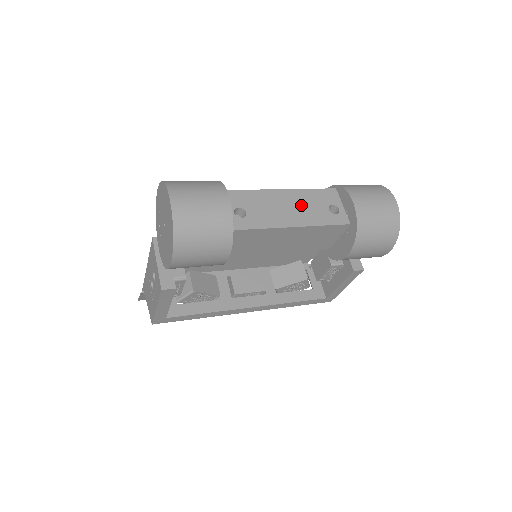
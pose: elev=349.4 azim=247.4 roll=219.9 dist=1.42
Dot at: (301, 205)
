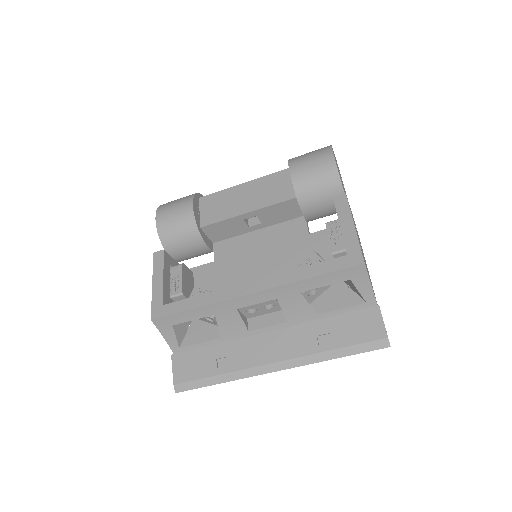
Dot at: occluded
